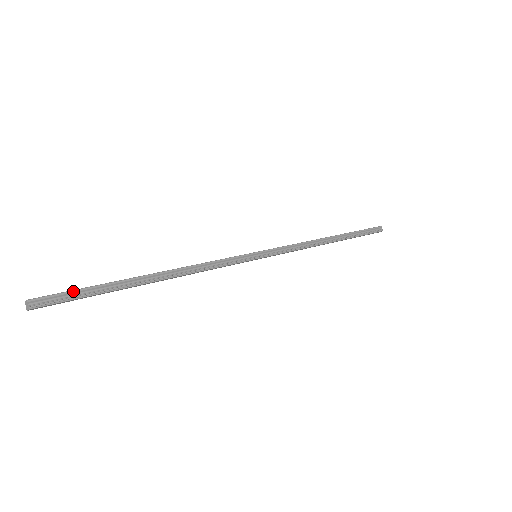
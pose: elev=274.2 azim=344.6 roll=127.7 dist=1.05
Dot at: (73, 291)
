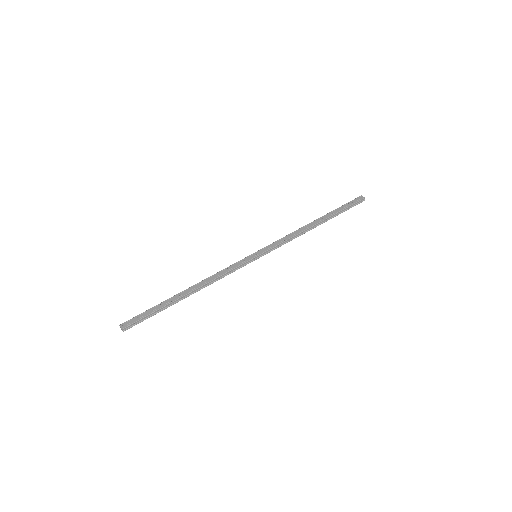
Dot at: (144, 318)
